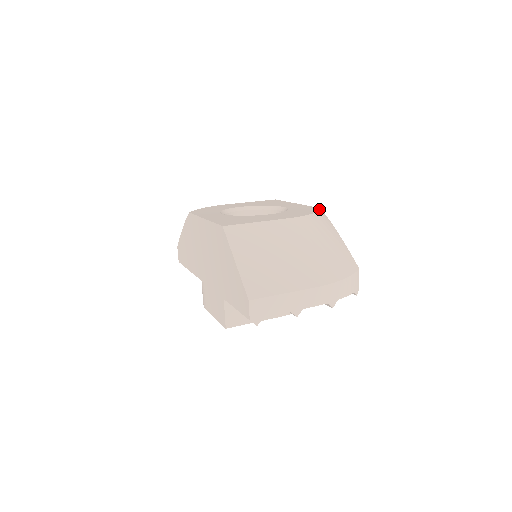
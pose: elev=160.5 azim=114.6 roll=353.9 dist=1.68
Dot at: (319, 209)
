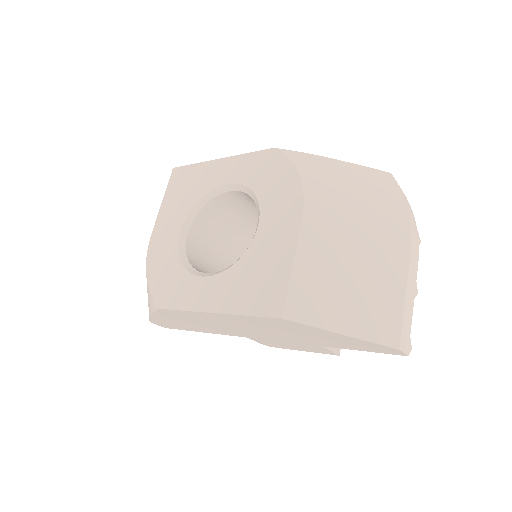
Dot at: (281, 153)
